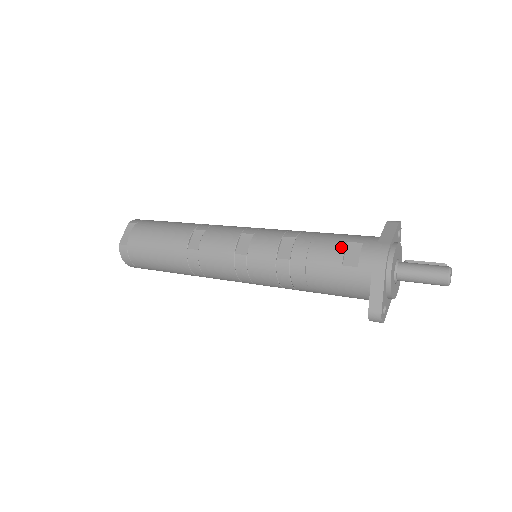
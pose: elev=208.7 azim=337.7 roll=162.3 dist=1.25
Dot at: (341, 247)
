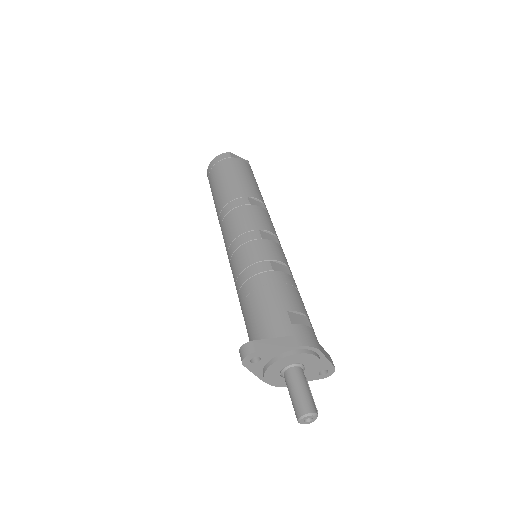
Dot at: (302, 310)
